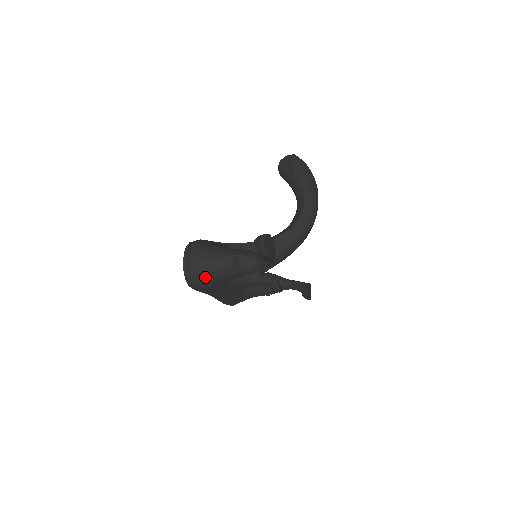
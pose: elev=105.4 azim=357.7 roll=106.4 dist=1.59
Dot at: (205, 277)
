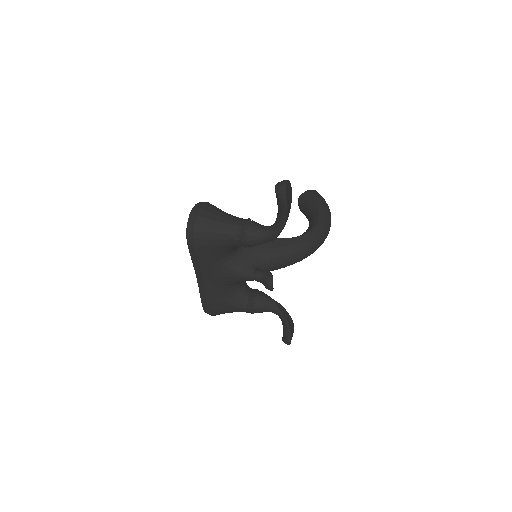
Dot at: (207, 230)
